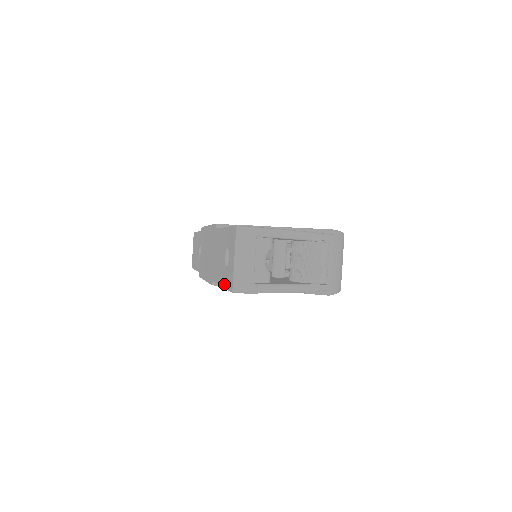
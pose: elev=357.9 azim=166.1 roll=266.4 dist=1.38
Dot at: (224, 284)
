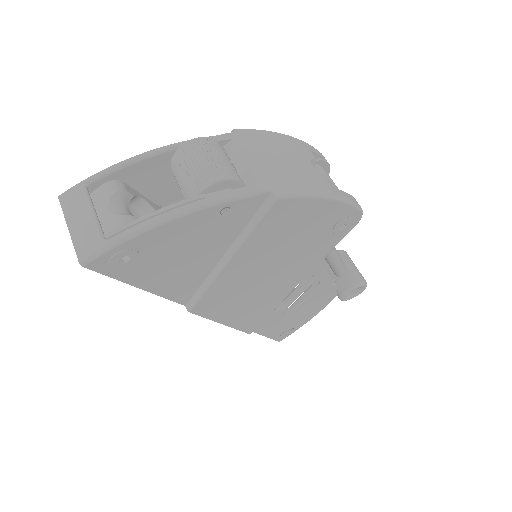
Dot at: (122, 279)
